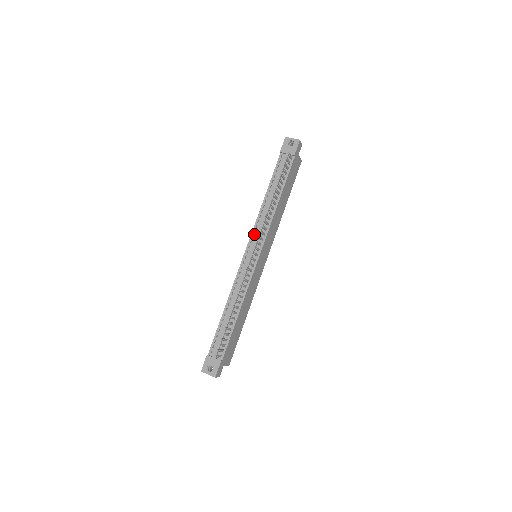
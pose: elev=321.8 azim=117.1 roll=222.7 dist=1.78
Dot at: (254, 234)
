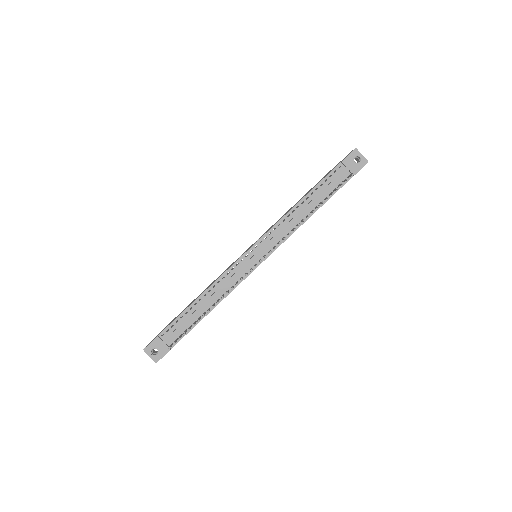
Dot at: (268, 236)
